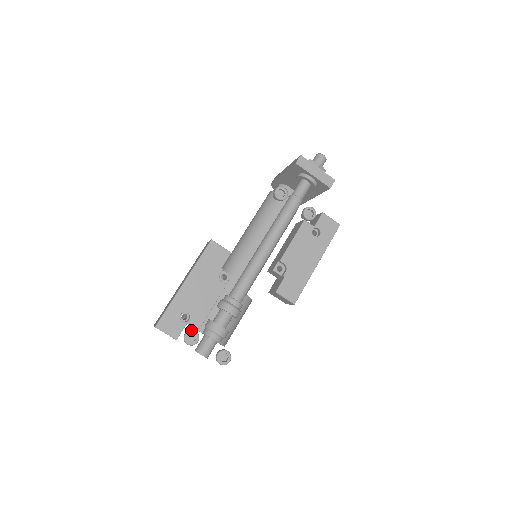
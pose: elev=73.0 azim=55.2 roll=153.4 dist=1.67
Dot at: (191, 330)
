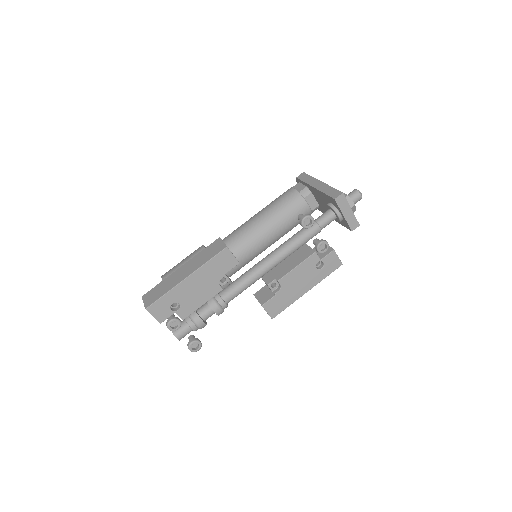
Dot at: (176, 319)
